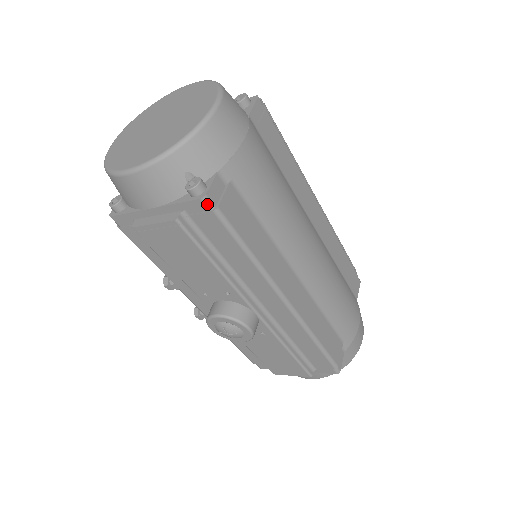
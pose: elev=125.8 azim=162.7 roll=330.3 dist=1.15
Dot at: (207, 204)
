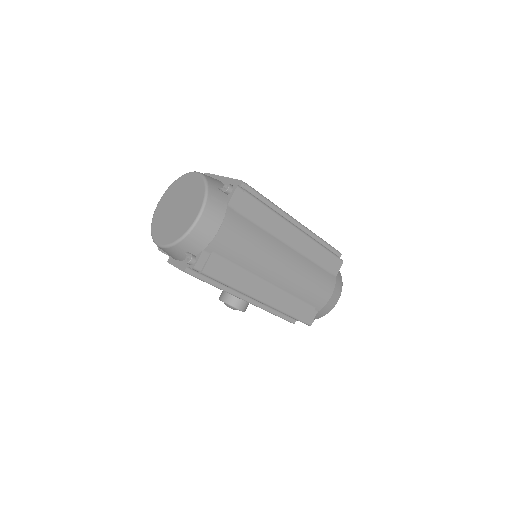
Dot at: (196, 270)
